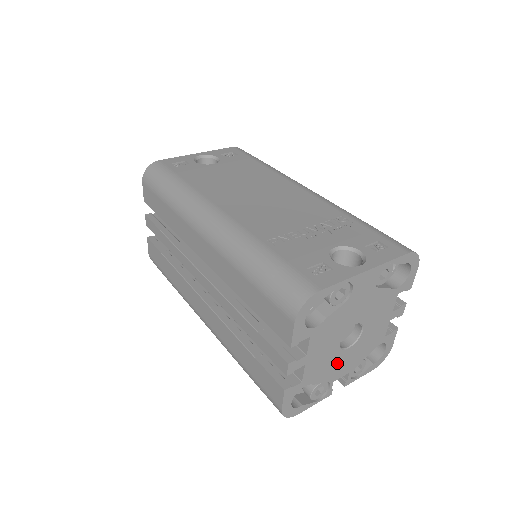
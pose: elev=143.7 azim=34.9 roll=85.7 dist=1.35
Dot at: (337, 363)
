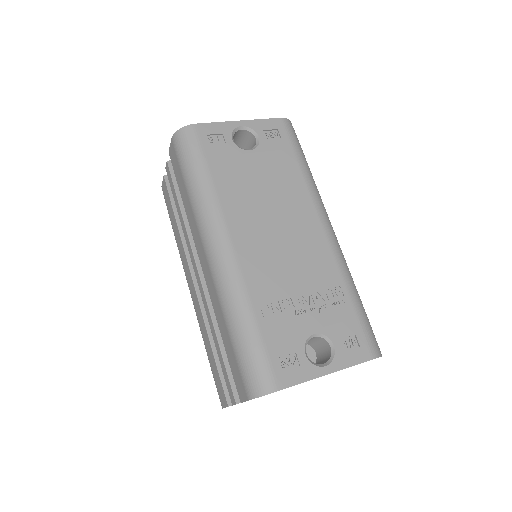
Dot at: occluded
